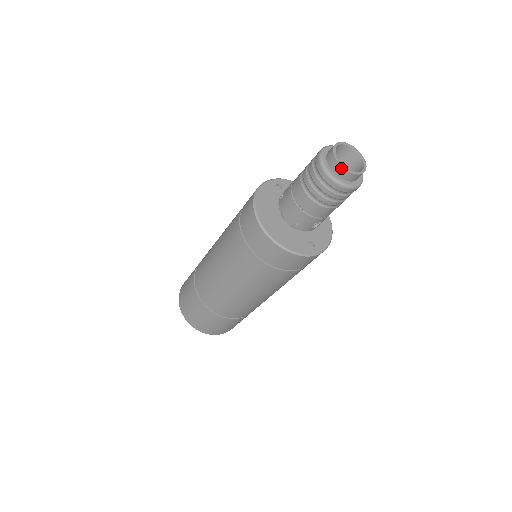
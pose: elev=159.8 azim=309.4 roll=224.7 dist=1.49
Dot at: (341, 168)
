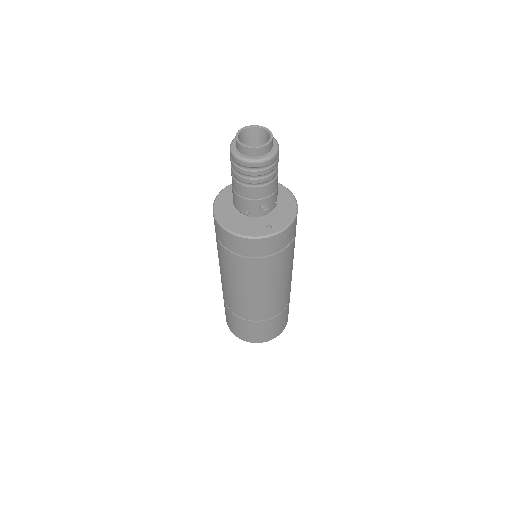
Dot at: (242, 147)
